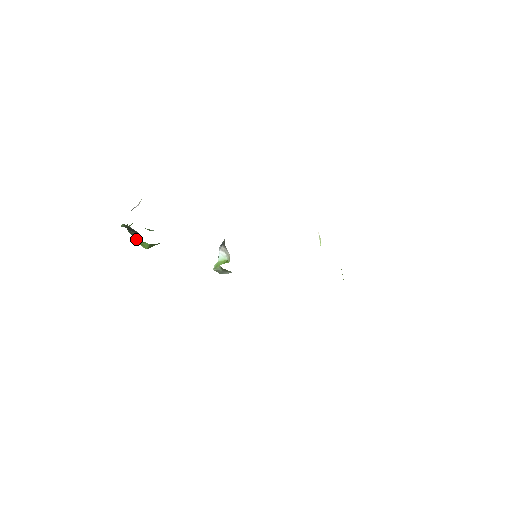
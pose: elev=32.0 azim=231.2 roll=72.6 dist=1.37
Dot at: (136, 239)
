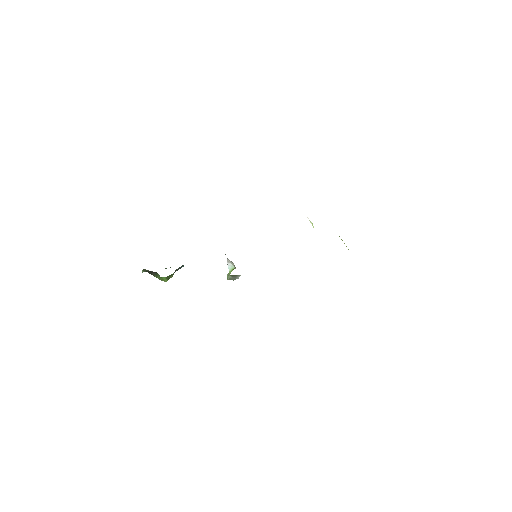
Dot at: occluded
